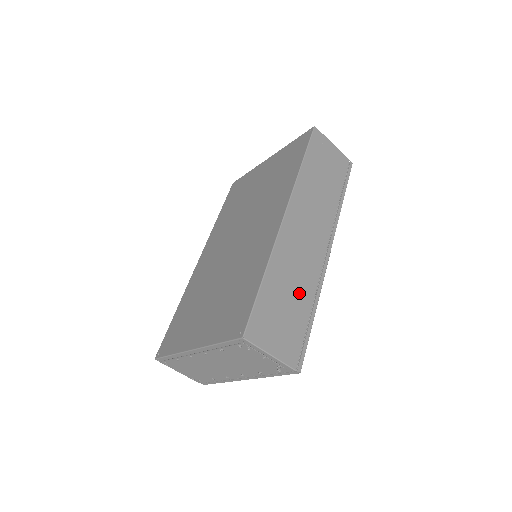
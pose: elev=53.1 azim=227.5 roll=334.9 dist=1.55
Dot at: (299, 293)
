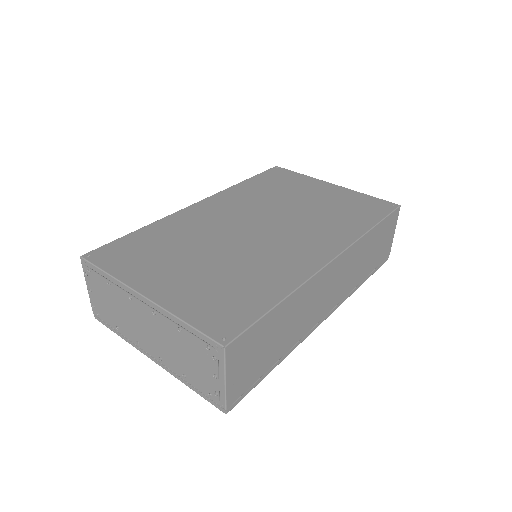
Dot at: (284, 339)
